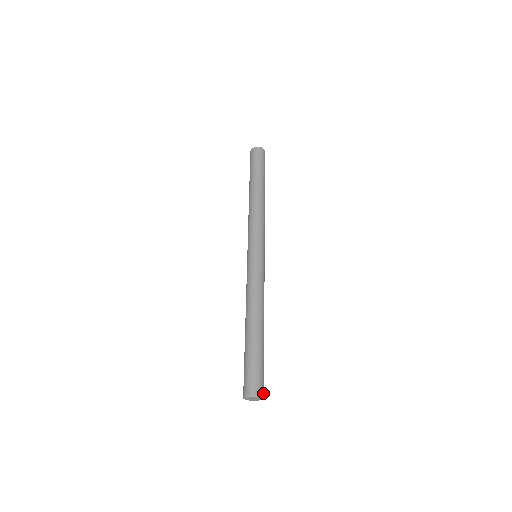
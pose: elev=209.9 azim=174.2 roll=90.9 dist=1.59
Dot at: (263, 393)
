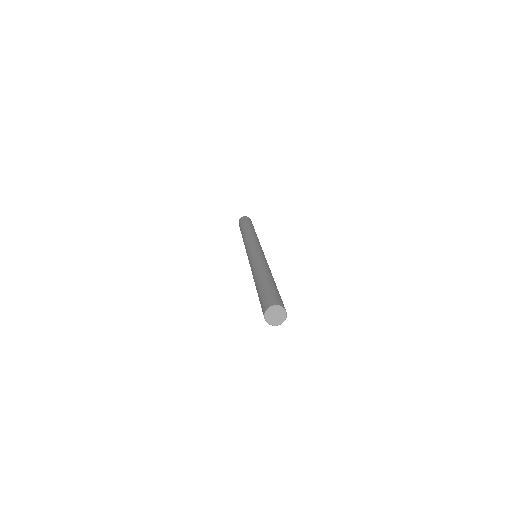
Dot at: (280, 304)
